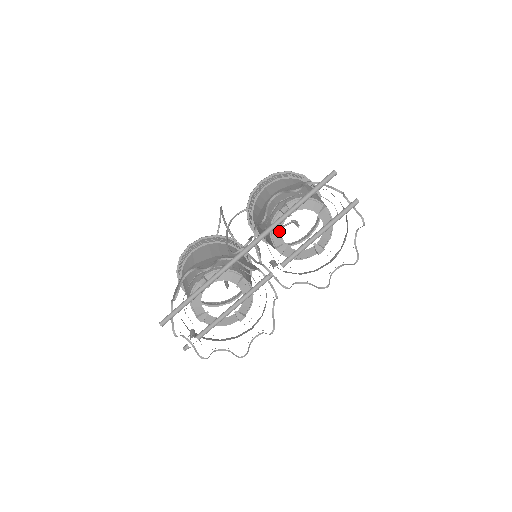
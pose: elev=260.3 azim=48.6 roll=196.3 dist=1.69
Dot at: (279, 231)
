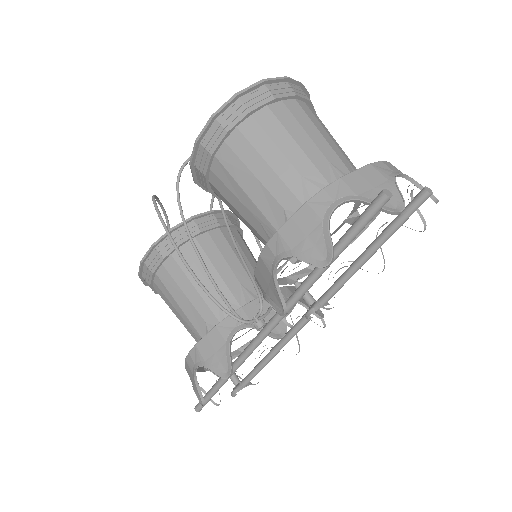
Dot at: occluded
